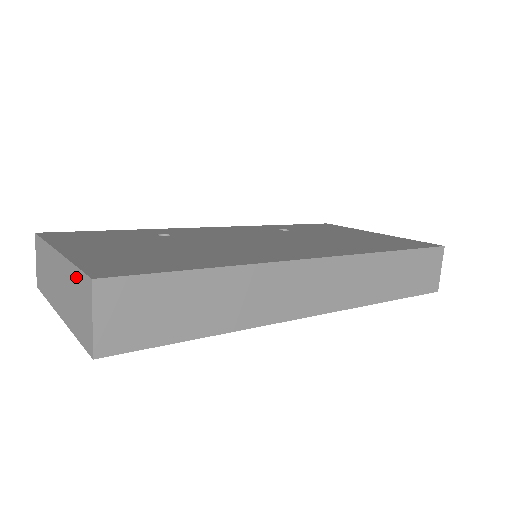
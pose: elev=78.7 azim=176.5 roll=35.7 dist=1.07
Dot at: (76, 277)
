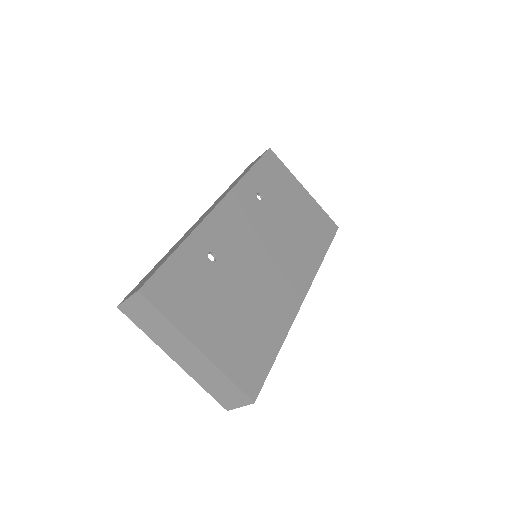
Dot at: (229, 384)
